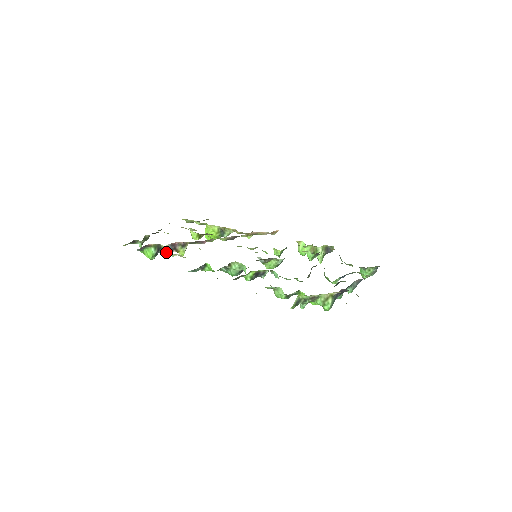
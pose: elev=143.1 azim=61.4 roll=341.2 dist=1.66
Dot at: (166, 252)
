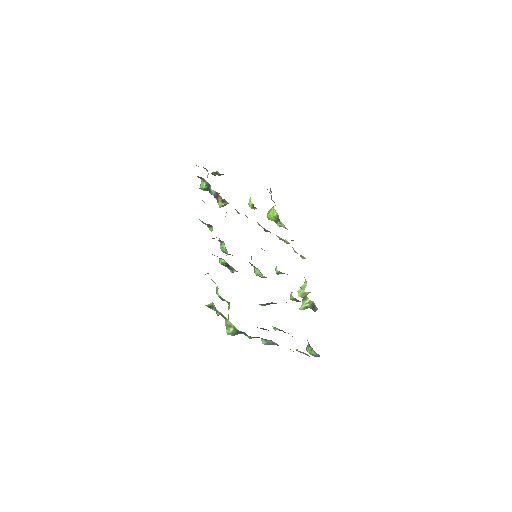
Dot at: occluded
